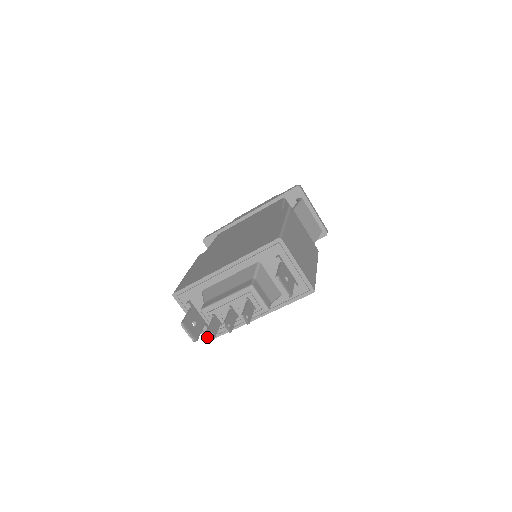
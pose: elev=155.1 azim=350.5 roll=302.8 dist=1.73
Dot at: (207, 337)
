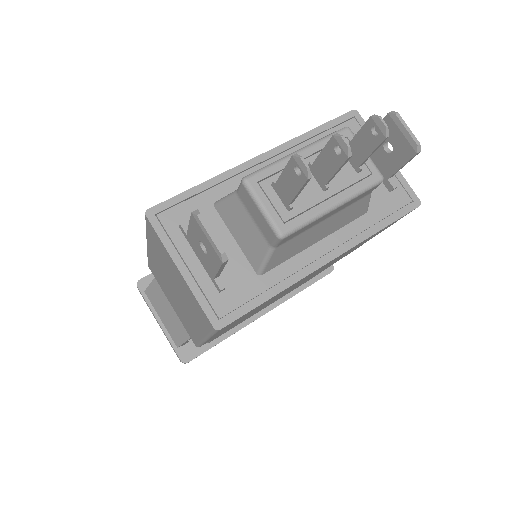
Dot at: (217, 318)
